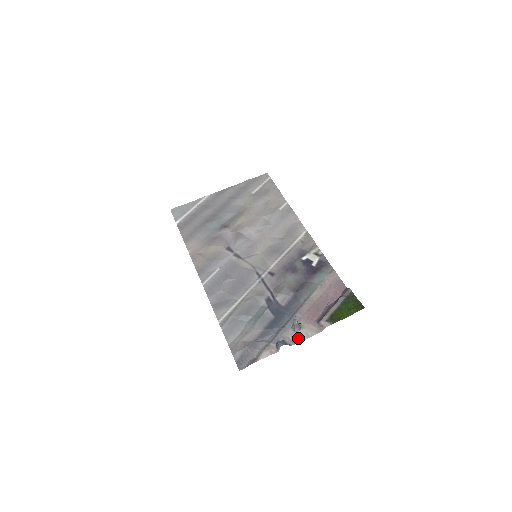
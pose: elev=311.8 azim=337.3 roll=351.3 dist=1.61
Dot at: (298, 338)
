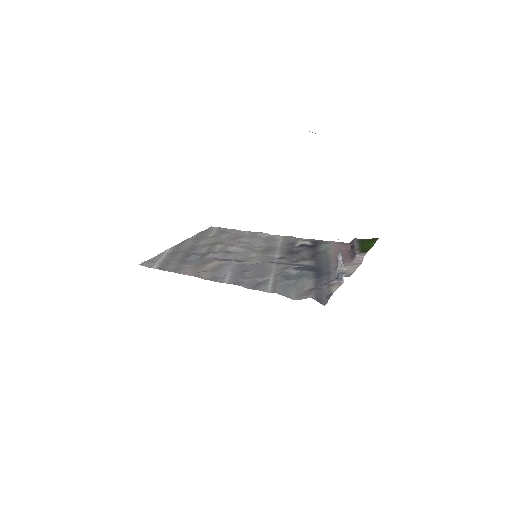
Dot at: (349, 272)
